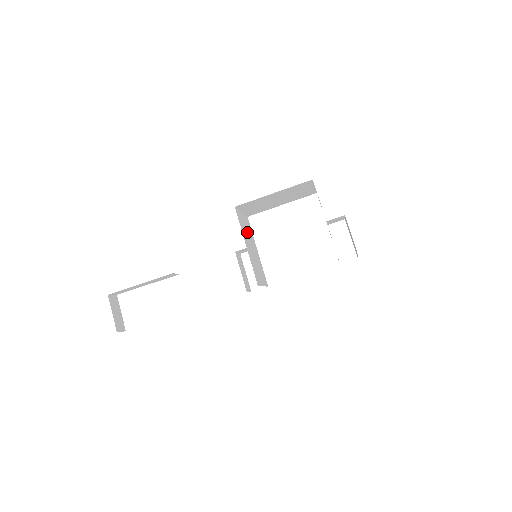
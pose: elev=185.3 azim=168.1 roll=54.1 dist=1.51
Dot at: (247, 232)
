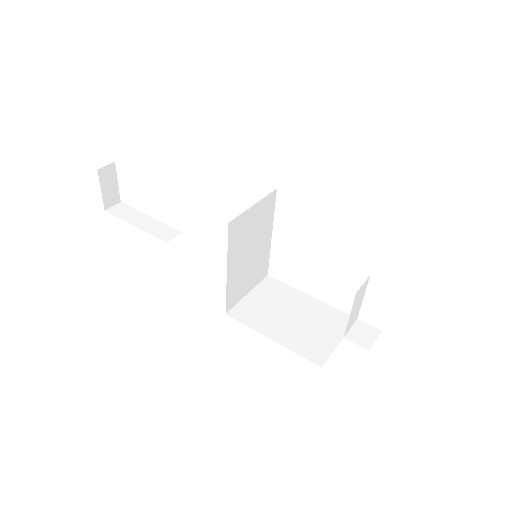
Dot at: (252, 232)
